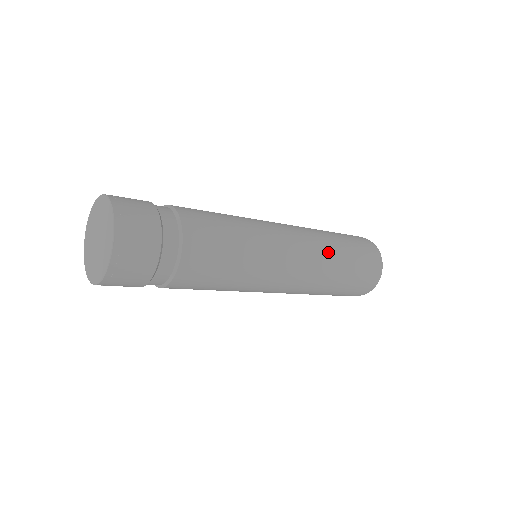
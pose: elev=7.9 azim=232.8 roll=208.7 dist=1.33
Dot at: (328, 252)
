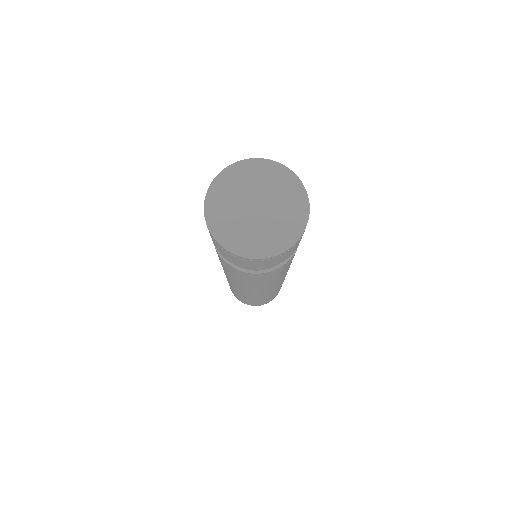
Dot at: occluded
